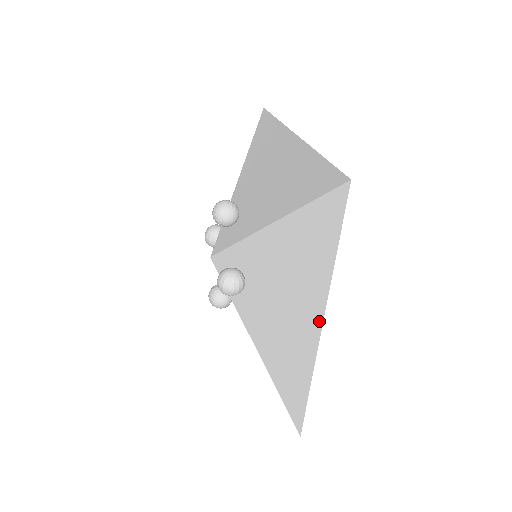
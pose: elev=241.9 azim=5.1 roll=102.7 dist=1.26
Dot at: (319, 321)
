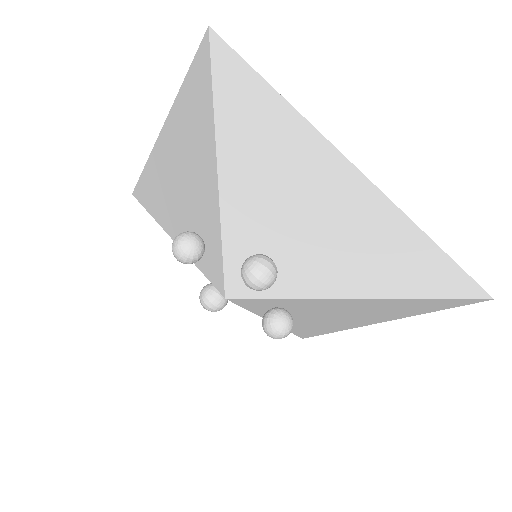
Dot at: (350, 170)
